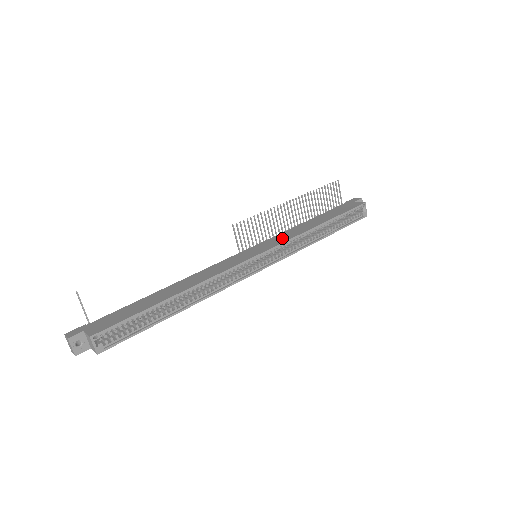
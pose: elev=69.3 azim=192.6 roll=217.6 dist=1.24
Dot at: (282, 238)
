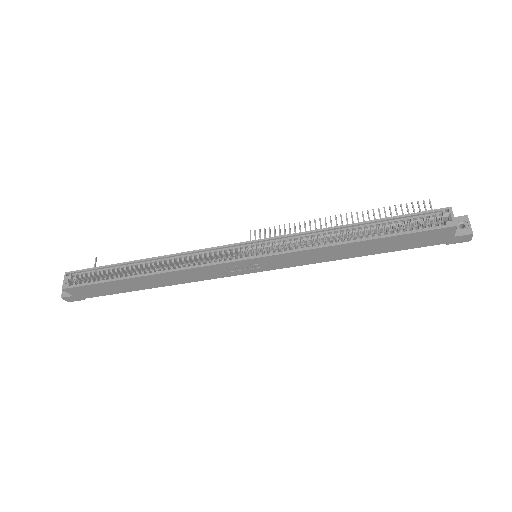
Dot at: occluded
